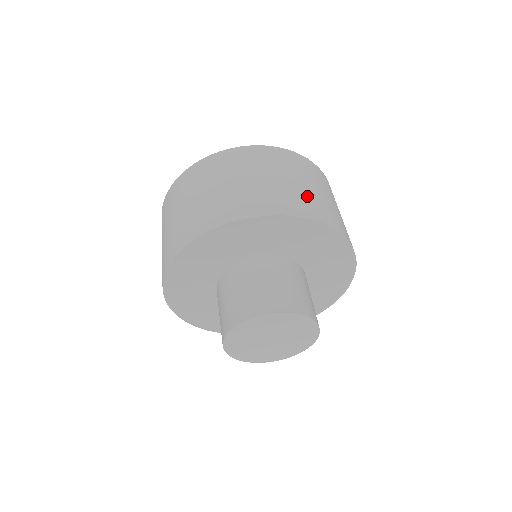
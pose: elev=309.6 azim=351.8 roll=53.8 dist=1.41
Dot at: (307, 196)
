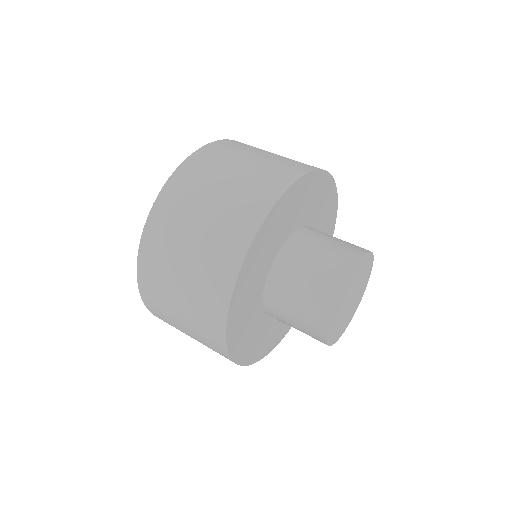
Dot at: occluded
